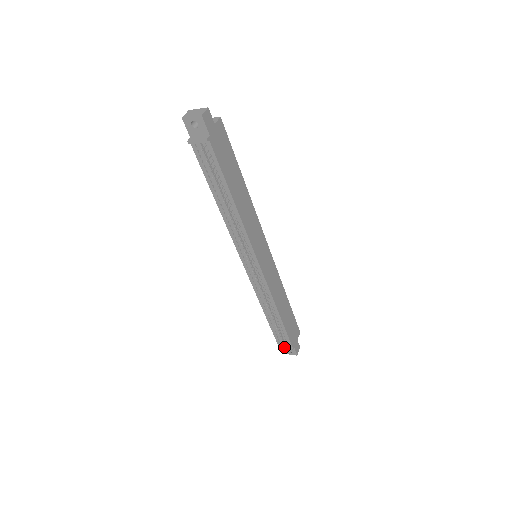
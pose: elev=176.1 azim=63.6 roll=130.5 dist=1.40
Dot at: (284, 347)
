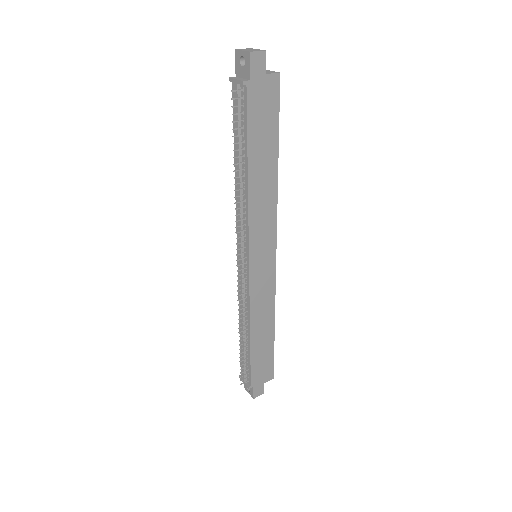
Dot at: (240, 377)
